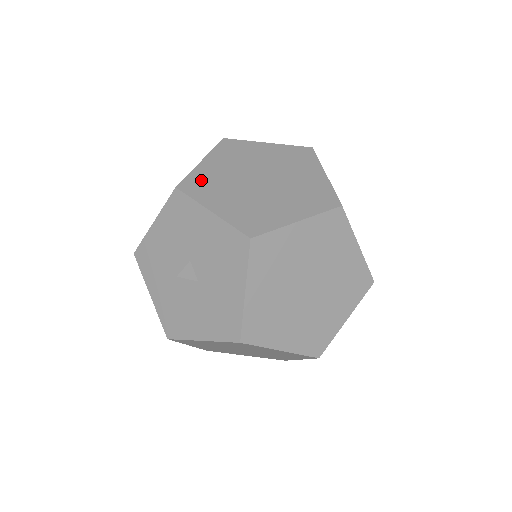
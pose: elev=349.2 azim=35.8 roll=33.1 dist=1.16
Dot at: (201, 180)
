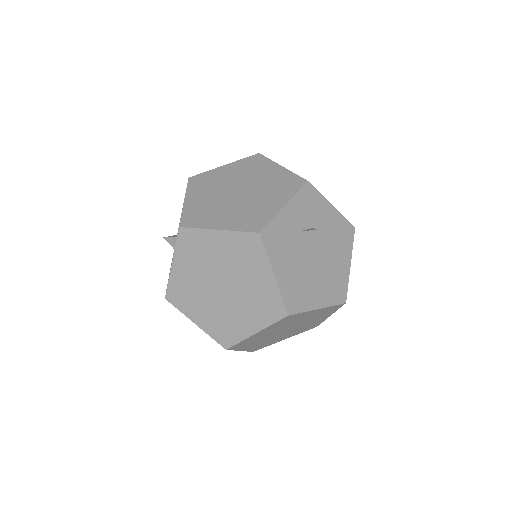
Dot at: occluded
